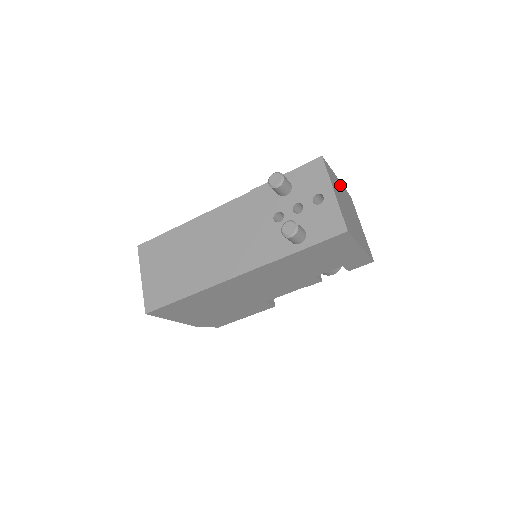
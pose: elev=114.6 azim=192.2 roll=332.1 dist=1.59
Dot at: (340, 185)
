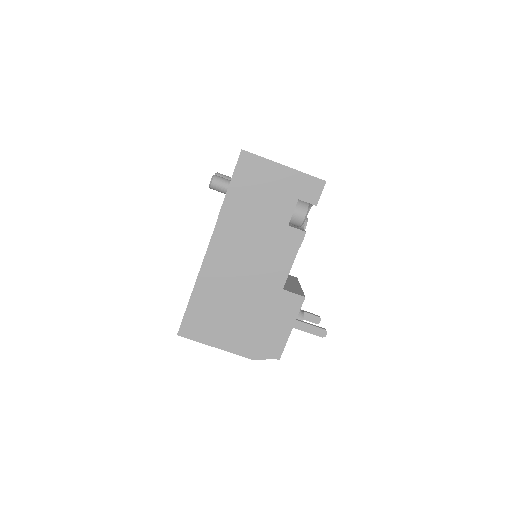
Dot at: occluded
